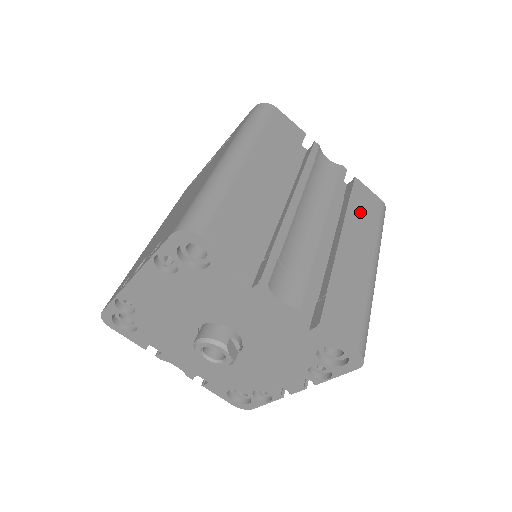
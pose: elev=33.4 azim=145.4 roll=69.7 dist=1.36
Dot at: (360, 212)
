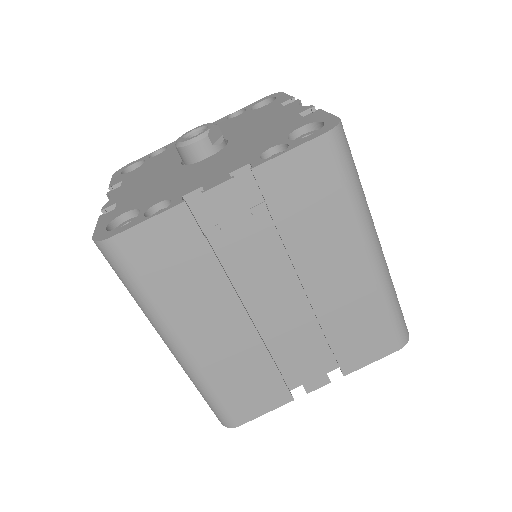
Dot at: occluded
